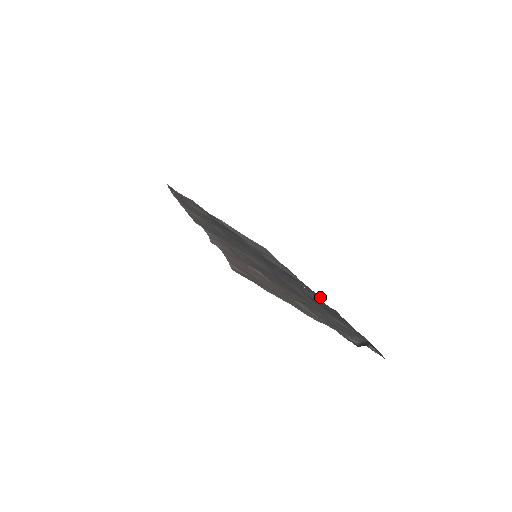
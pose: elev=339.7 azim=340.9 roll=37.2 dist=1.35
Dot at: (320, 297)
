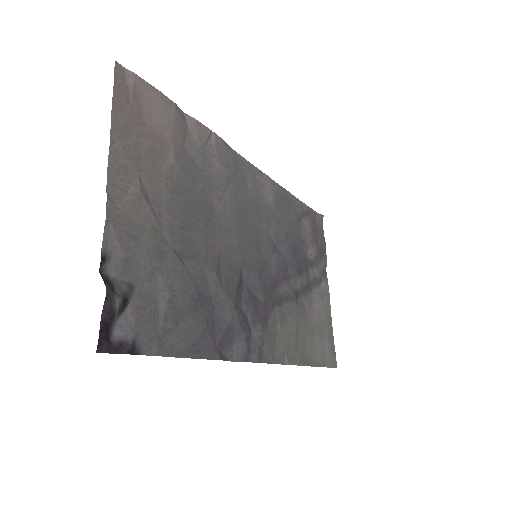
Dot at: (246, 358)
